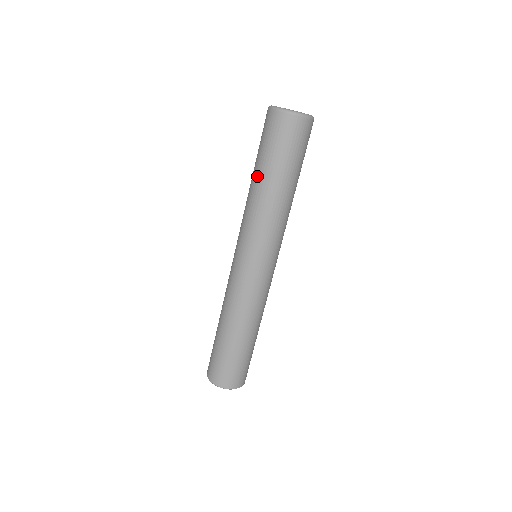
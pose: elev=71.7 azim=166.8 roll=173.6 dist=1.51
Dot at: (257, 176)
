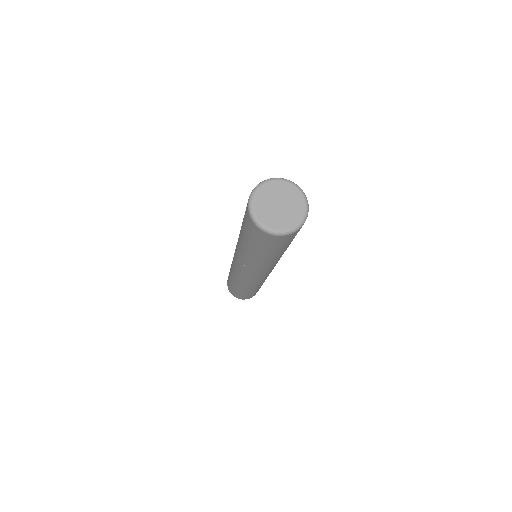
Dot at: (241, 237)
